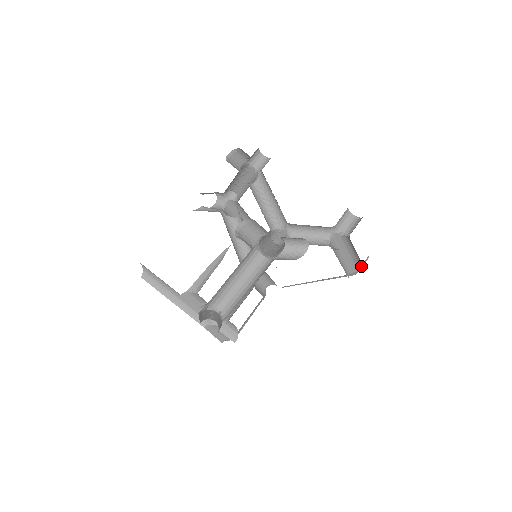
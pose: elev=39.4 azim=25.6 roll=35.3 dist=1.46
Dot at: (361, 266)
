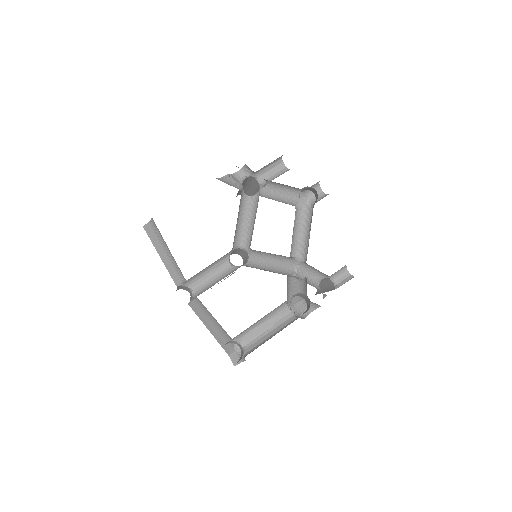
Dot at: occluded
